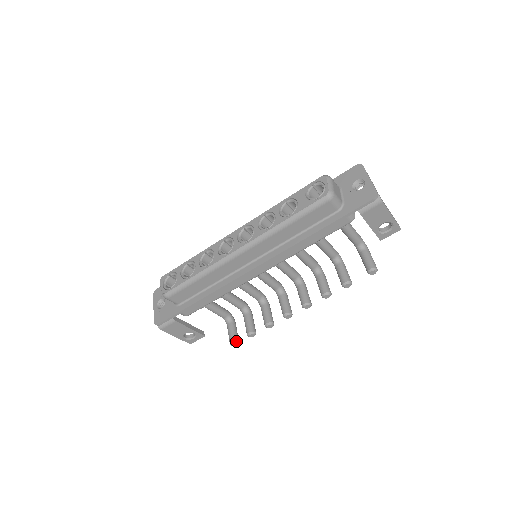
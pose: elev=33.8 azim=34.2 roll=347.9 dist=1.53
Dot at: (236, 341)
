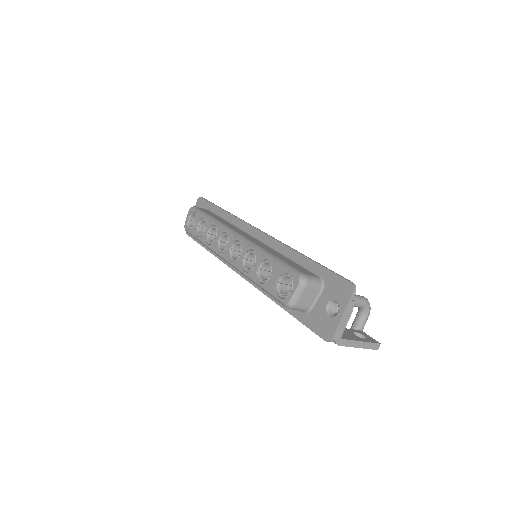
Dot at: occluded
